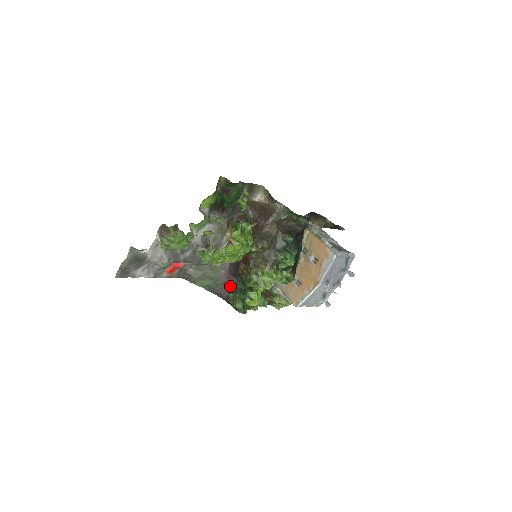
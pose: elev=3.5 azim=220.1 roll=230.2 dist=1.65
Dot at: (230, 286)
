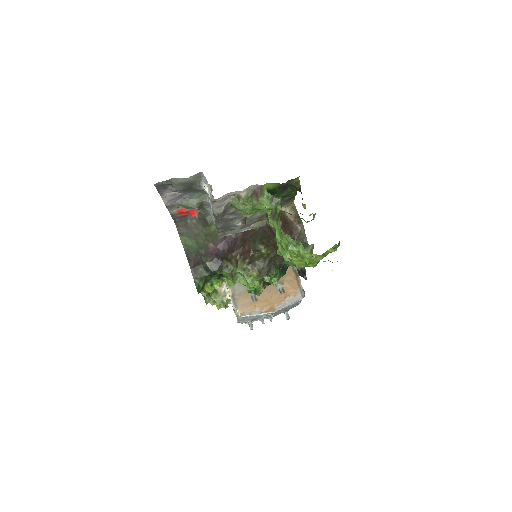
Dot at: (205, 261)
